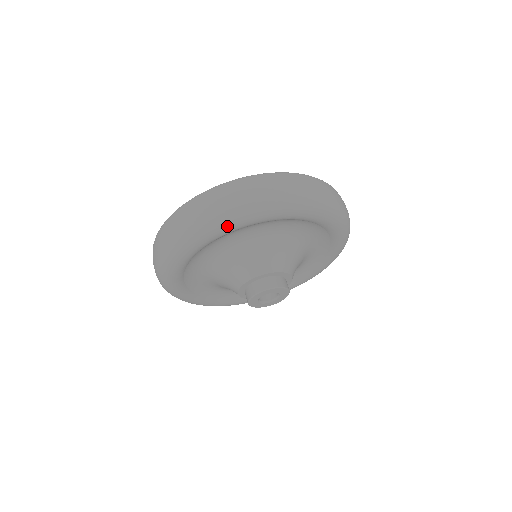
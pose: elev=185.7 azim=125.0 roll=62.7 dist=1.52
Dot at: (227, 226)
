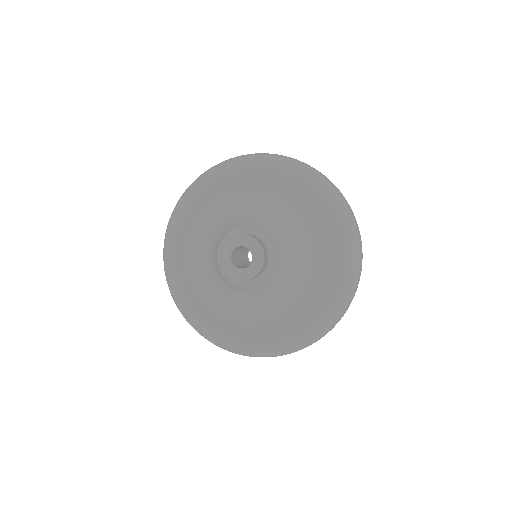
Dot at: (181, 206)
